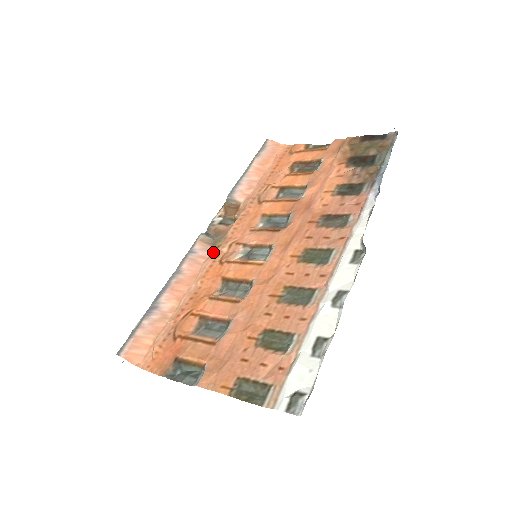
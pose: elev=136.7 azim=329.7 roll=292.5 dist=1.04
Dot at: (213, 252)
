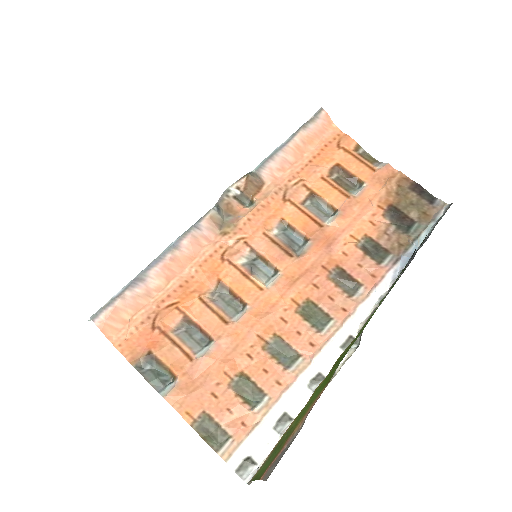
Dot at: (218, 237)
